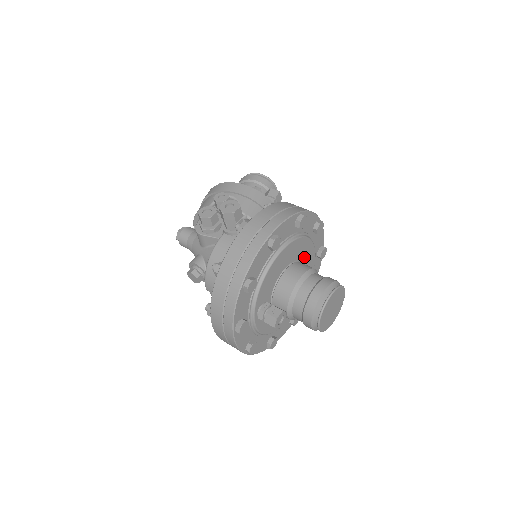
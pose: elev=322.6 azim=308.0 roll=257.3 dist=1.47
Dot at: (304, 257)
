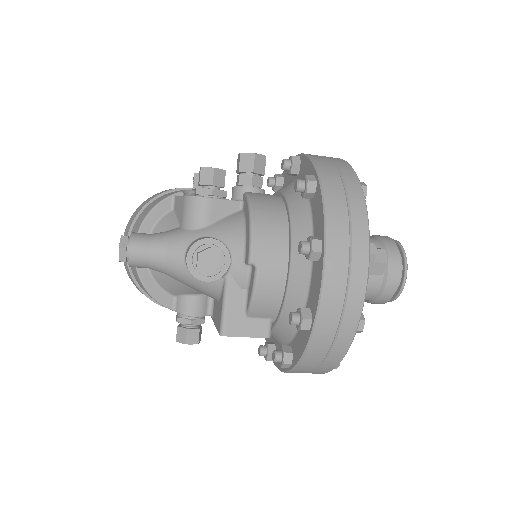
Dot at: occluded
